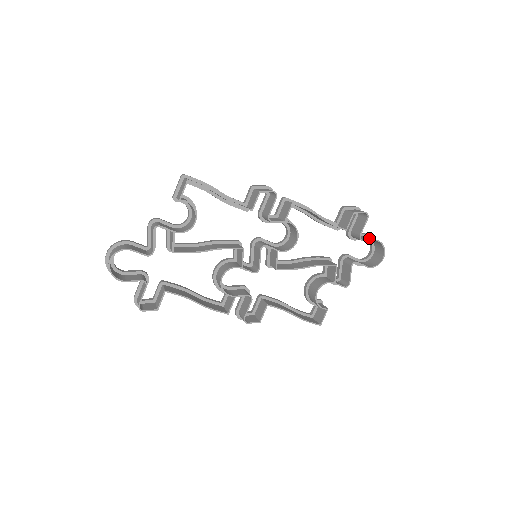
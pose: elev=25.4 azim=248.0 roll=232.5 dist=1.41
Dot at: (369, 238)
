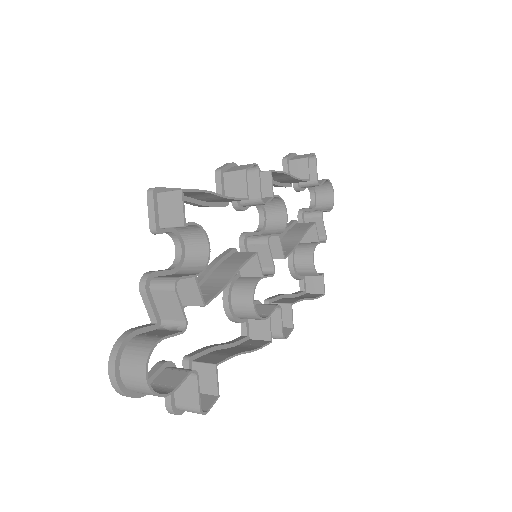
Dot at: (318, 181)
